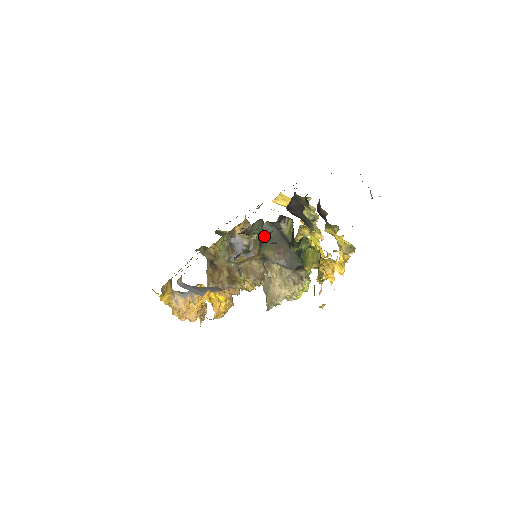
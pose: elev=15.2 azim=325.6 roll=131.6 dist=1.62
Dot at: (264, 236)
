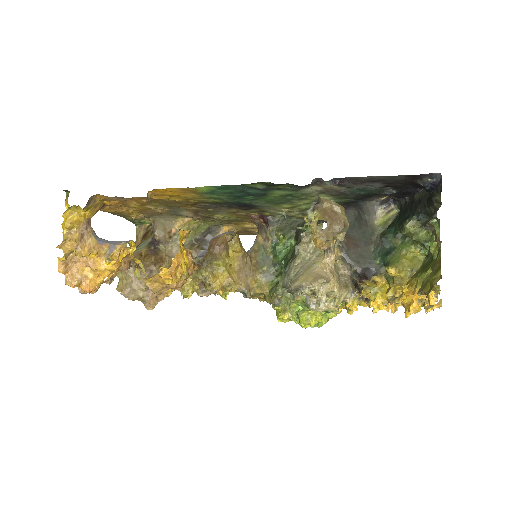
Dot at: occluded
